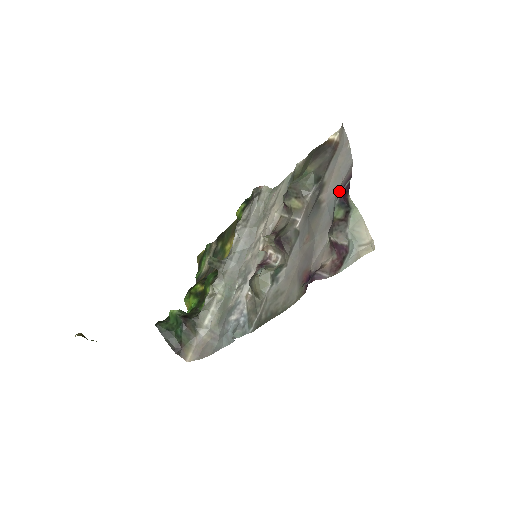
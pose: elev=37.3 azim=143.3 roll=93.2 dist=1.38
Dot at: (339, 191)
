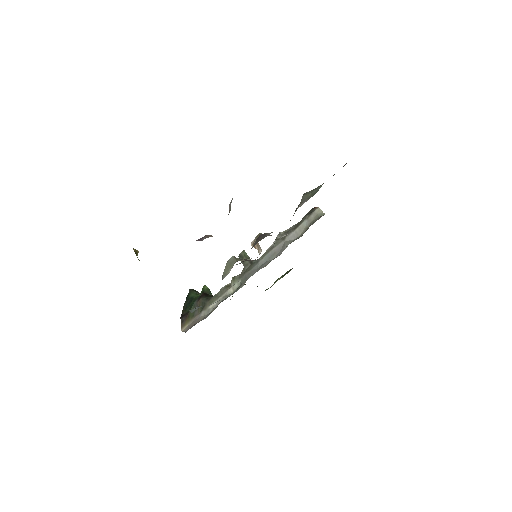
Dot at: occluded
